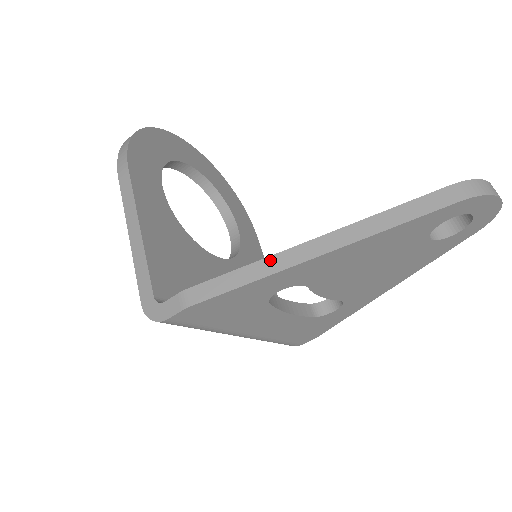
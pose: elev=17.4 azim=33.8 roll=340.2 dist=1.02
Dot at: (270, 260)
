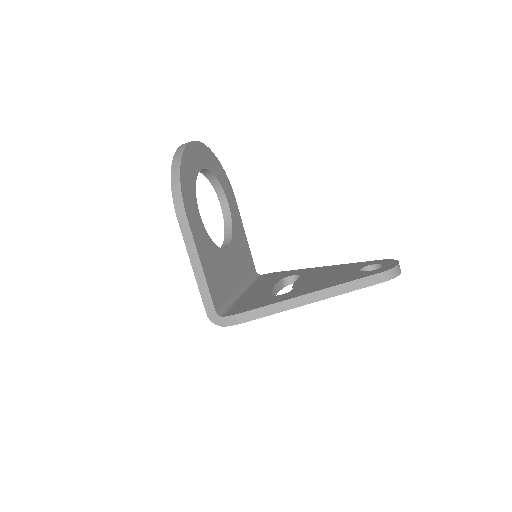
Dot at: (286, 302)
